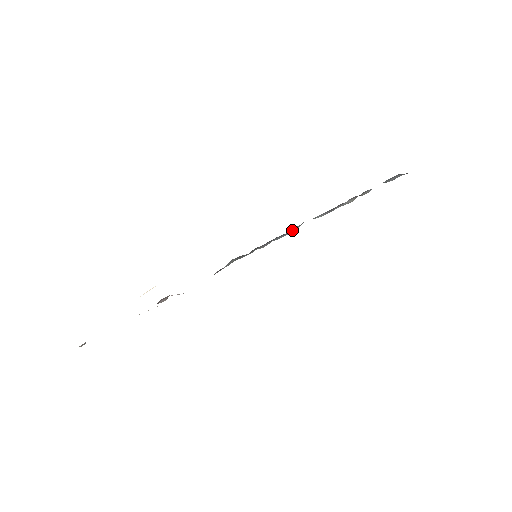
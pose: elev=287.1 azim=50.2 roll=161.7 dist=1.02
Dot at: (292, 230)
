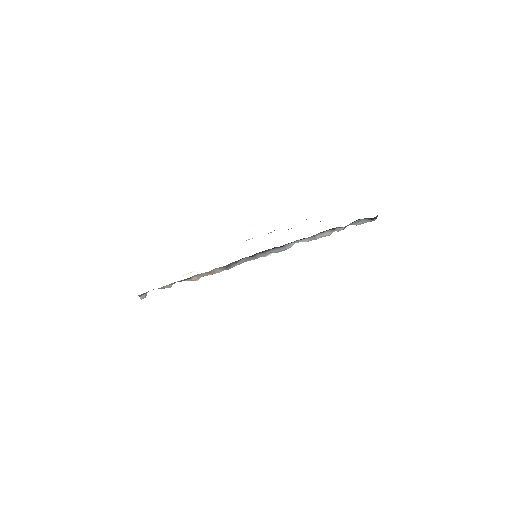
Dot at: (285, 247)
